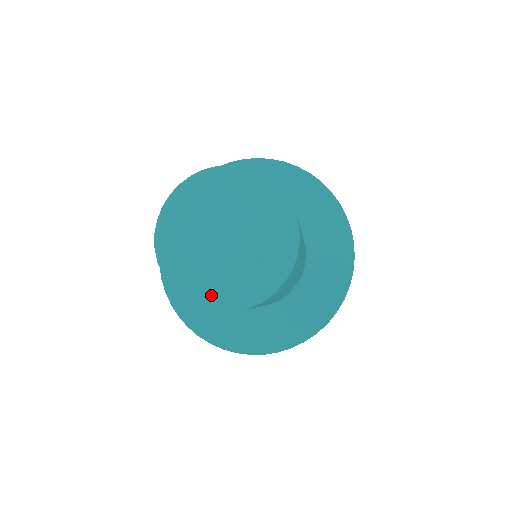
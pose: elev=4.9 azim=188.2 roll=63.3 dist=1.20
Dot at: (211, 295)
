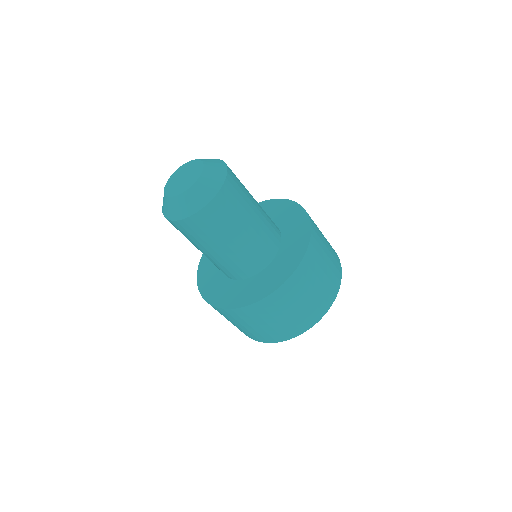
Dot at: (192, 200)
